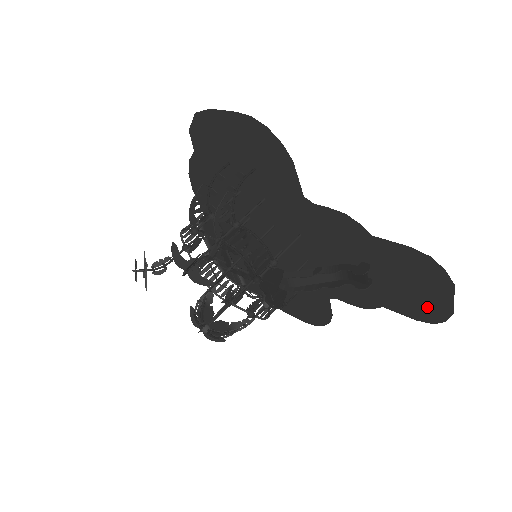
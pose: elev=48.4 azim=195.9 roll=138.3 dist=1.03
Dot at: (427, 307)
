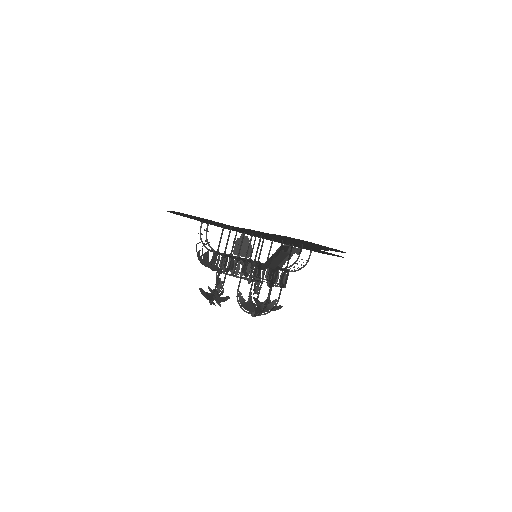
Dot at: occluded
